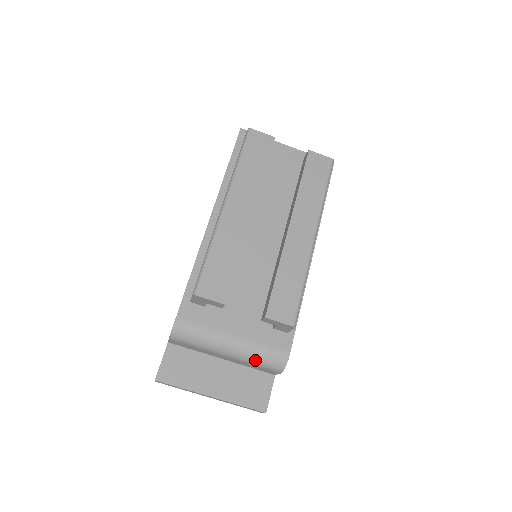
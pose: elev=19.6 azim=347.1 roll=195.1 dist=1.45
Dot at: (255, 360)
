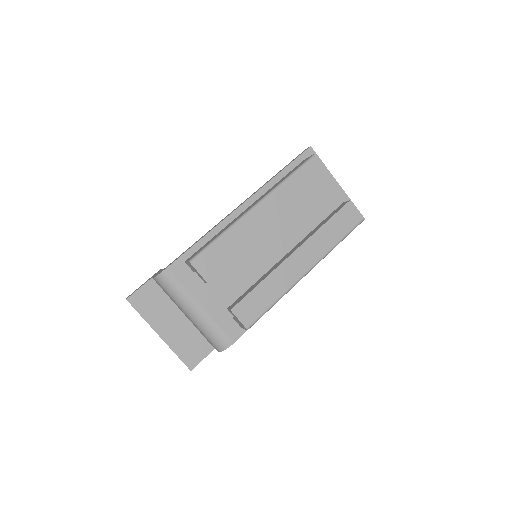
Dot at: (206, 332)
